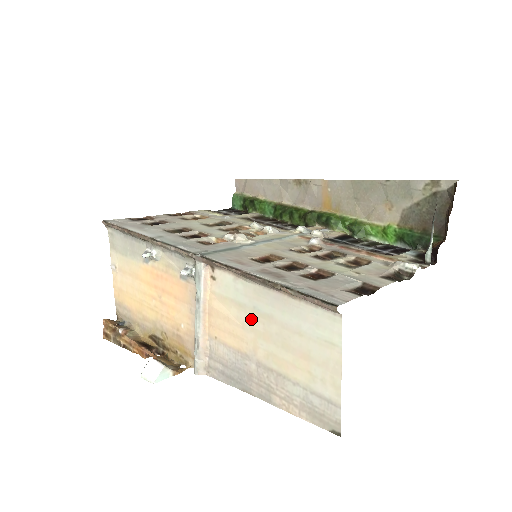
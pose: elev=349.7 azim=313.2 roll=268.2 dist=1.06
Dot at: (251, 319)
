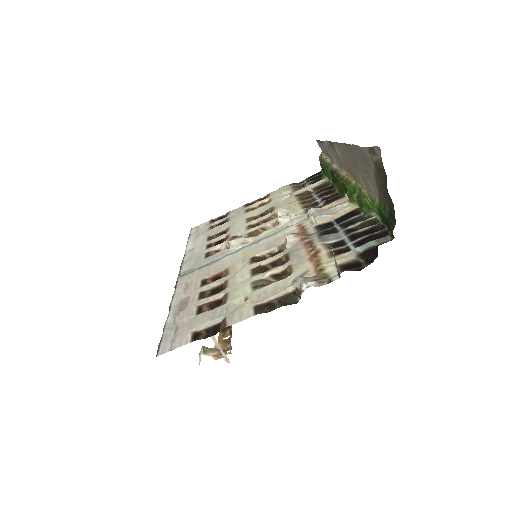
Dot at: occluded
